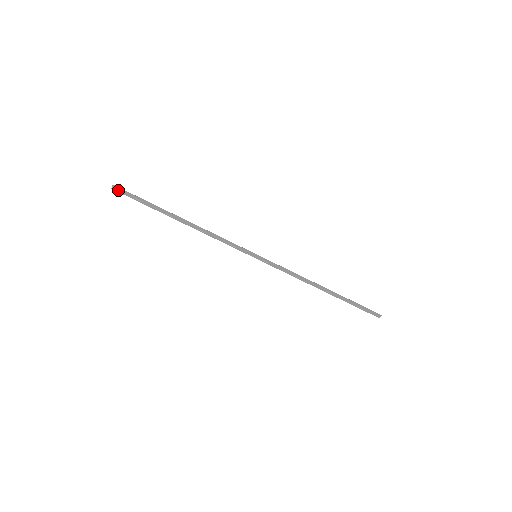
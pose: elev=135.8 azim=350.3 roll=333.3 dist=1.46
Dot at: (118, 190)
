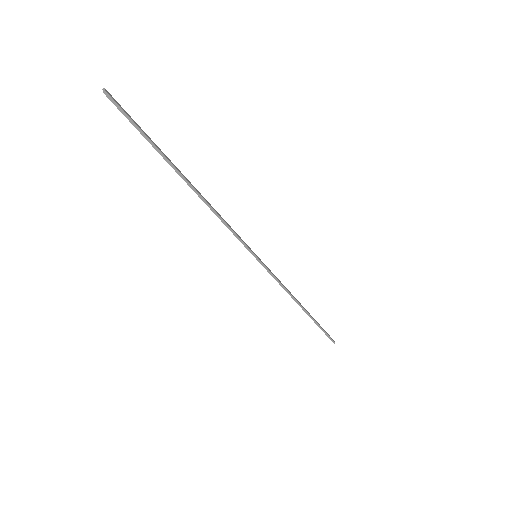
Dot at: occluded
